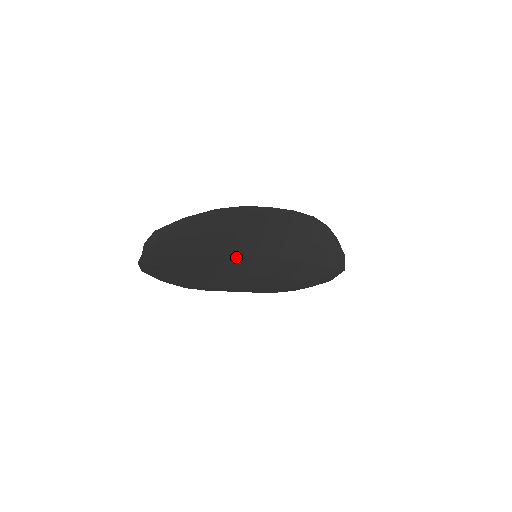
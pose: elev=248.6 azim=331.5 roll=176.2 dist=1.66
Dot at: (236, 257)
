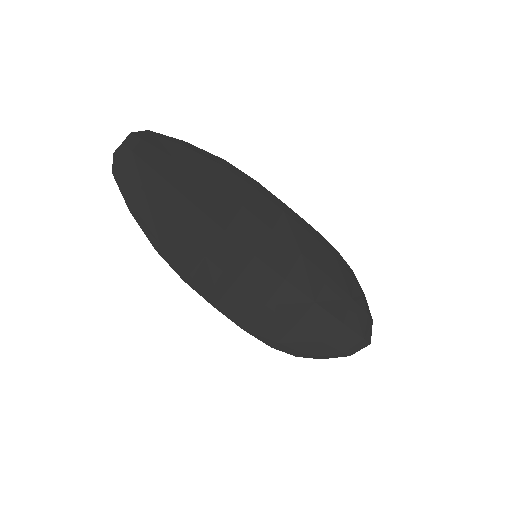
Dot at: (231, 242)
